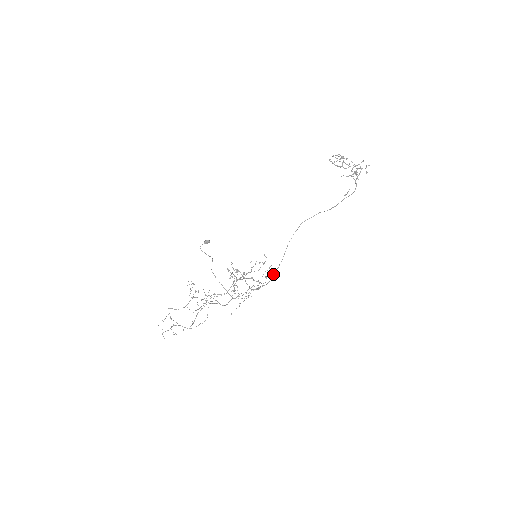
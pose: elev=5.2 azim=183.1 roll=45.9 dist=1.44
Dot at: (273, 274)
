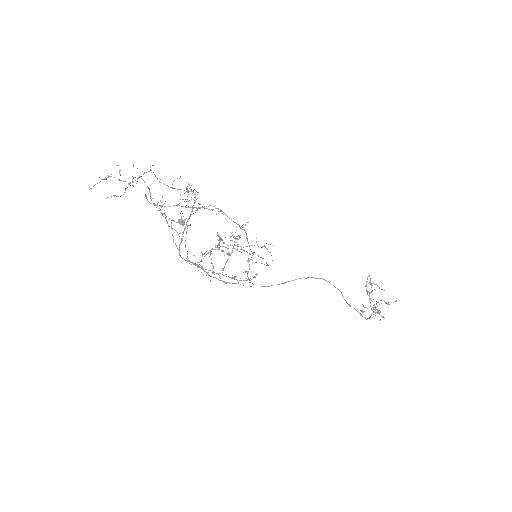
Dot at: occluded
